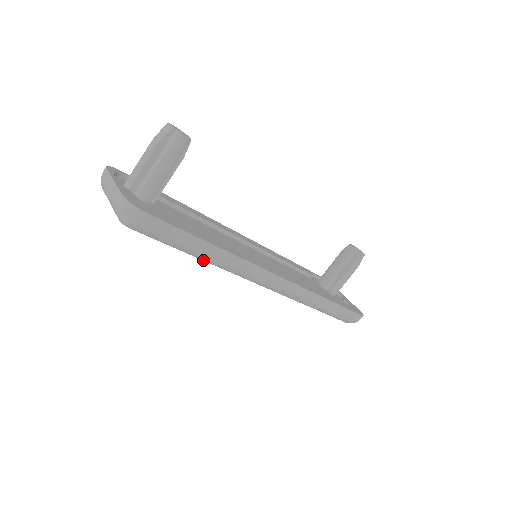
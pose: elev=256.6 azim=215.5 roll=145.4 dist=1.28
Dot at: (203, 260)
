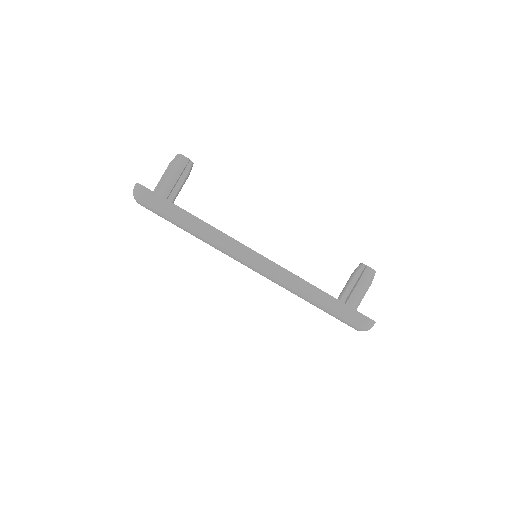
Dot at: (195, 235)
